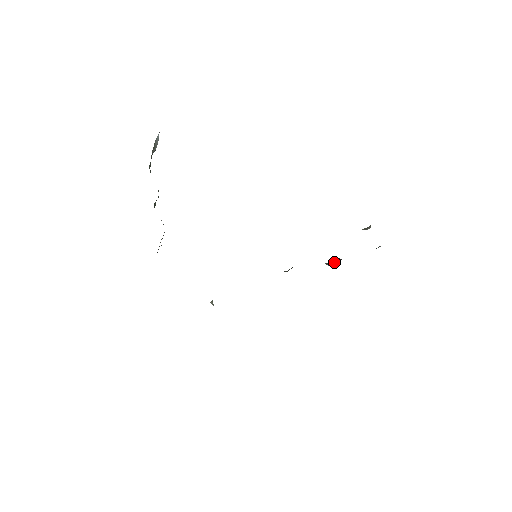
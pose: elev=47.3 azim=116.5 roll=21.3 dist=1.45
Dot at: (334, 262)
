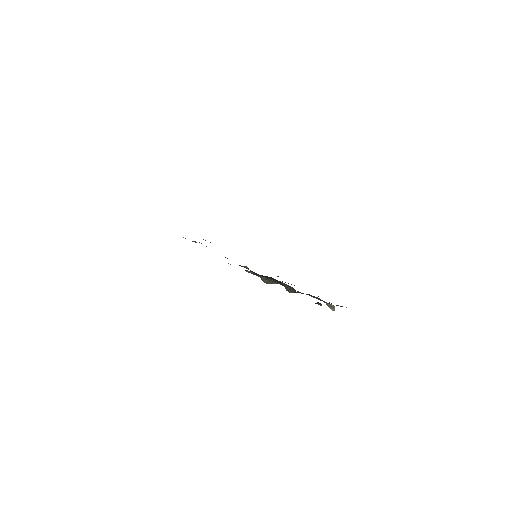
Dot at: (290, 289)
